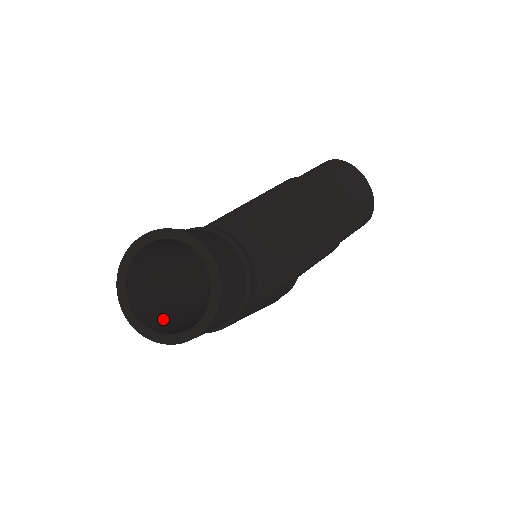
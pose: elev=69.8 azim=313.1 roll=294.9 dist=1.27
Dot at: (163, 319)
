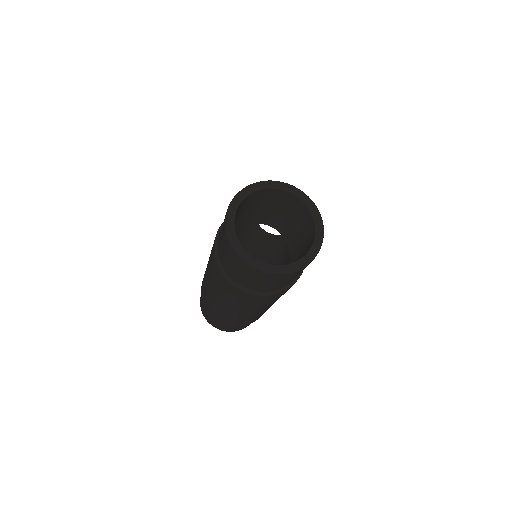
Dot at: occluded
